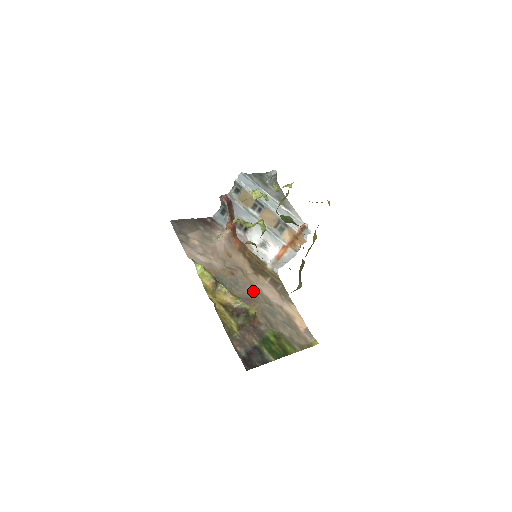
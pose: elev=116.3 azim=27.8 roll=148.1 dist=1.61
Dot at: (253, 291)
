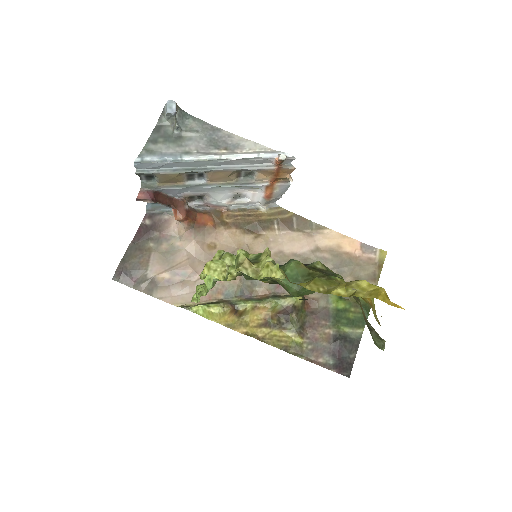
Dot at: occluded
